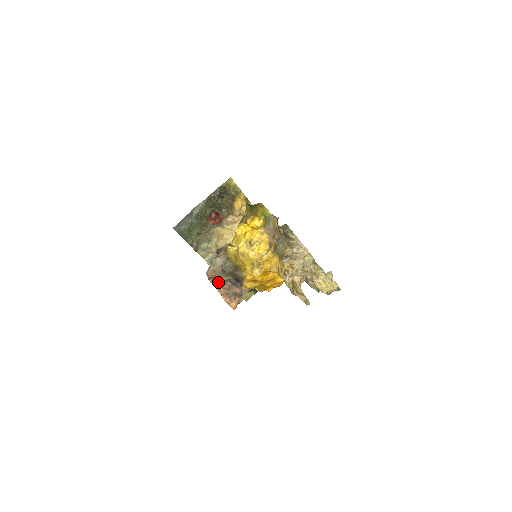
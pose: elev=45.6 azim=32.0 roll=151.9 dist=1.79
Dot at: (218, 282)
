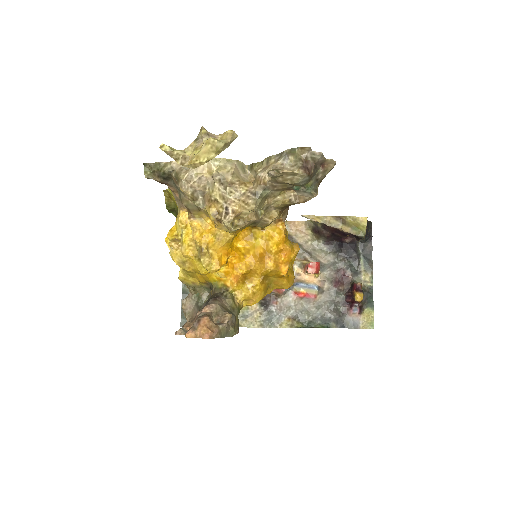
Dot at: (184, 325)
